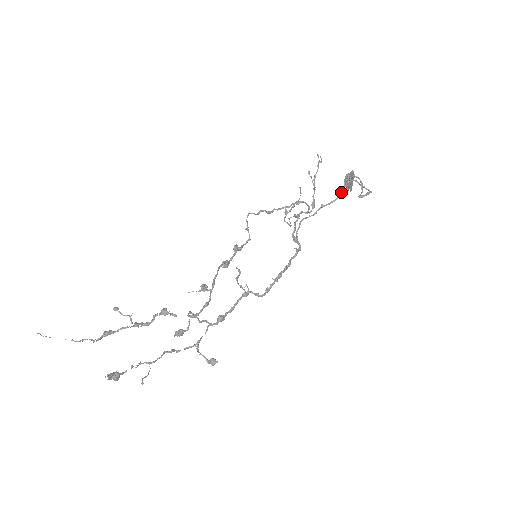
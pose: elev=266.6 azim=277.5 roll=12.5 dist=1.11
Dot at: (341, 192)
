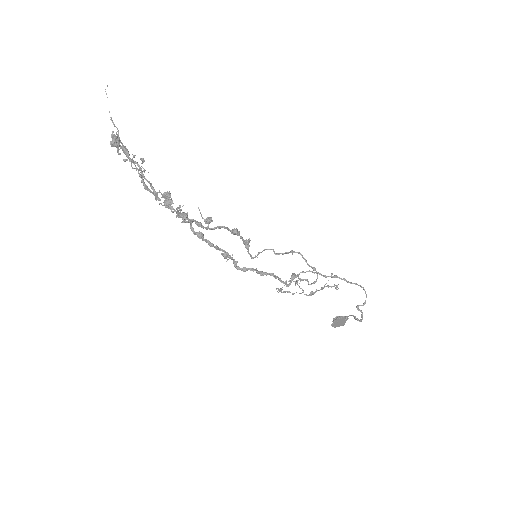
Dot at: (355, 284)
